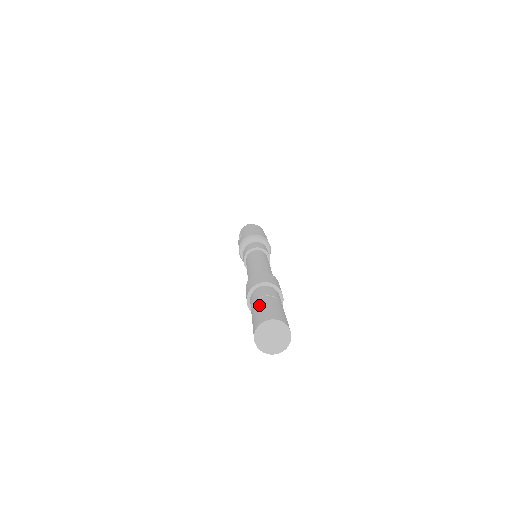
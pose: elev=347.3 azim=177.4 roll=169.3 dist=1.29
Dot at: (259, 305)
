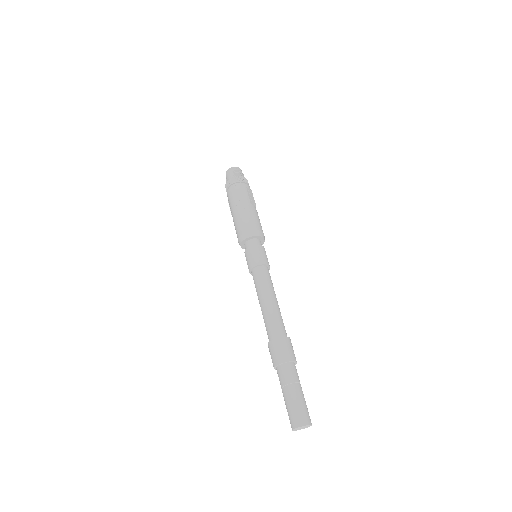
Dot at: (285, 401)
